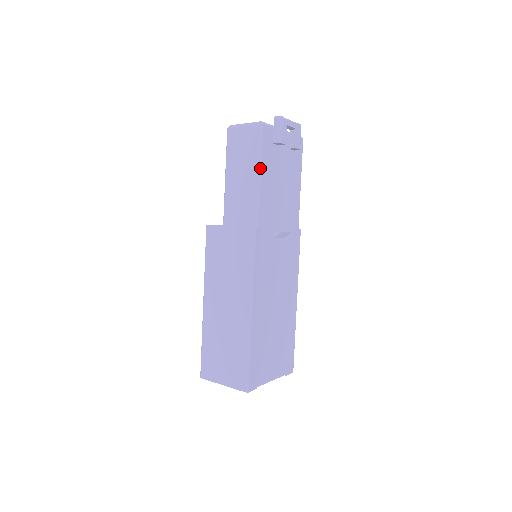
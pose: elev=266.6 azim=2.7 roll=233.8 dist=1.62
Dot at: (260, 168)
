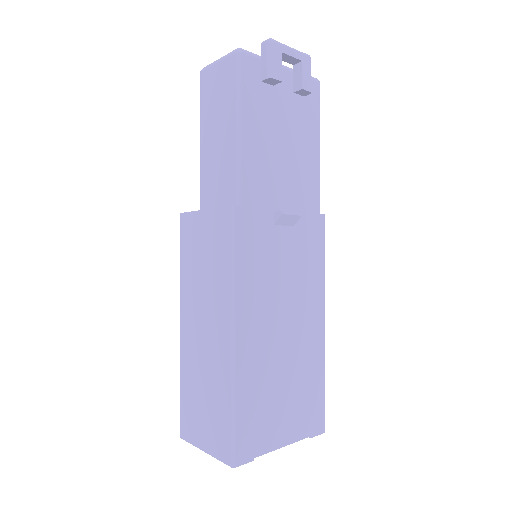
Dot at: (239, 116)
